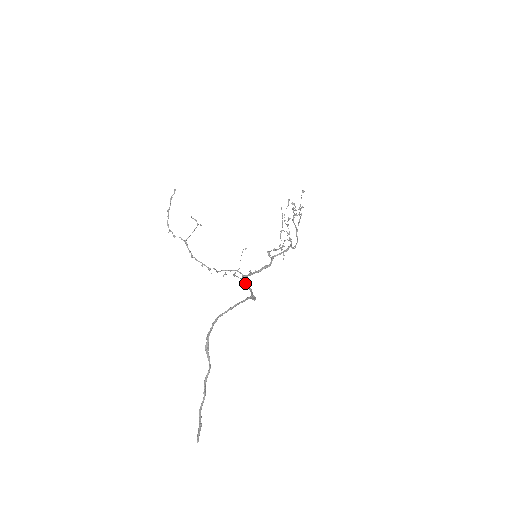
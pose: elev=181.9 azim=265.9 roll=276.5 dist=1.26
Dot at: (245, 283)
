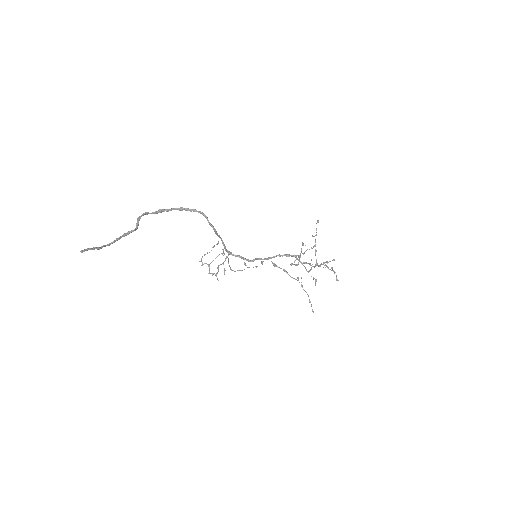
Dot at: (225, 249)
